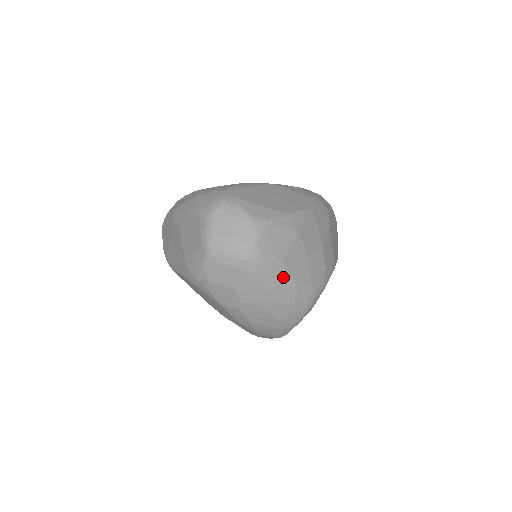
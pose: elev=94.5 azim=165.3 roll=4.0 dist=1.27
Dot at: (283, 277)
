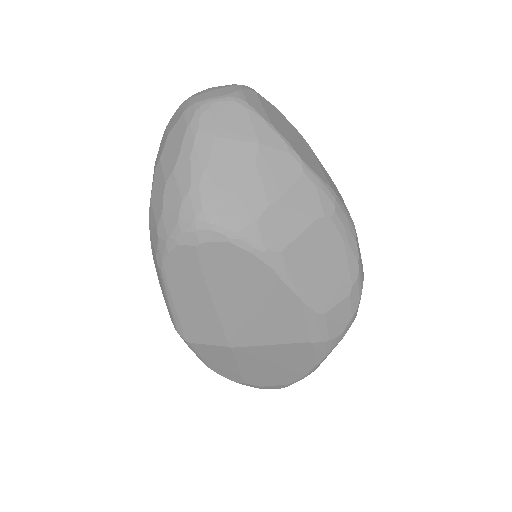
Dot at: (201, 152)
